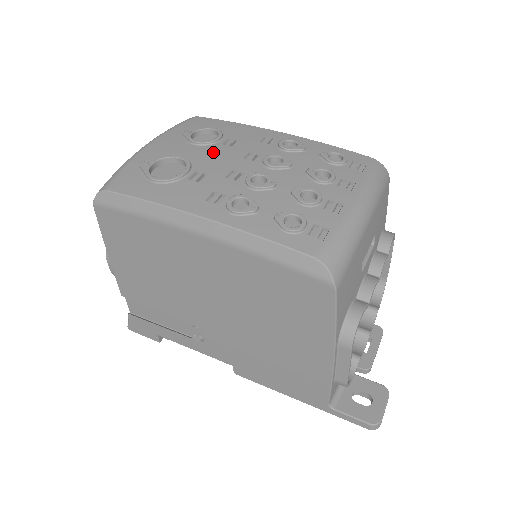
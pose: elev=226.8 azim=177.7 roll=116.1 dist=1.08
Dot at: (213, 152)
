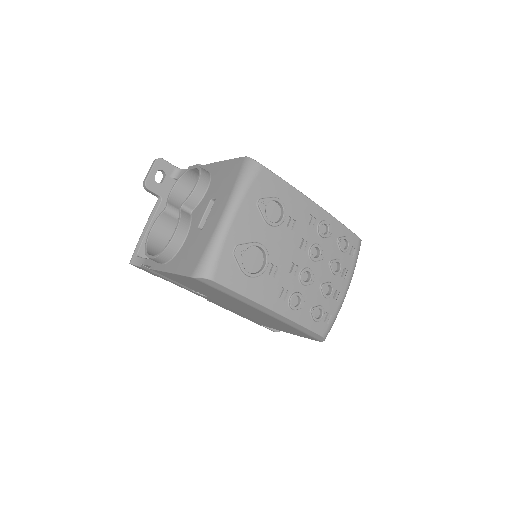
Dot at: (281, 238)
